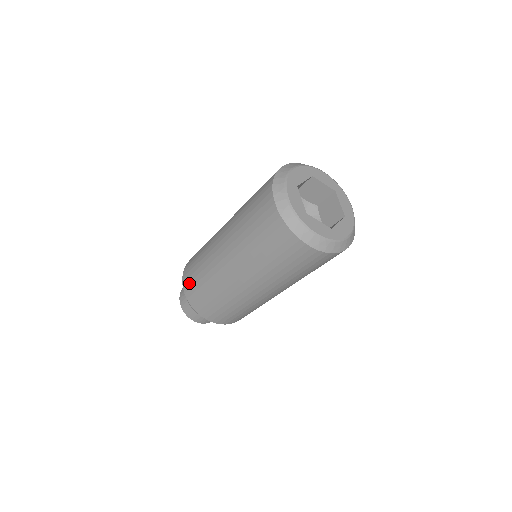
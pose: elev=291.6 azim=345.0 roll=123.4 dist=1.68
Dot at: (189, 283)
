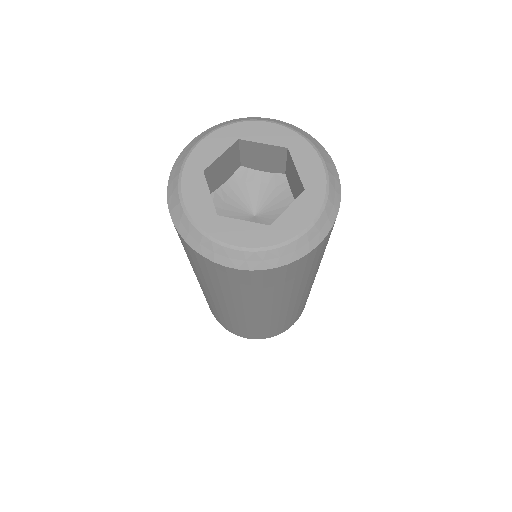
Dot at: occluded
